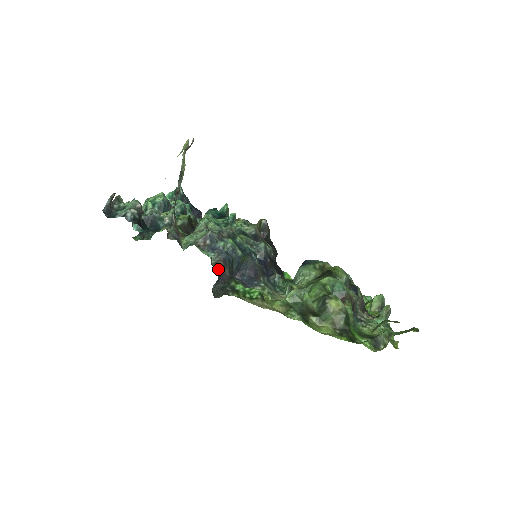
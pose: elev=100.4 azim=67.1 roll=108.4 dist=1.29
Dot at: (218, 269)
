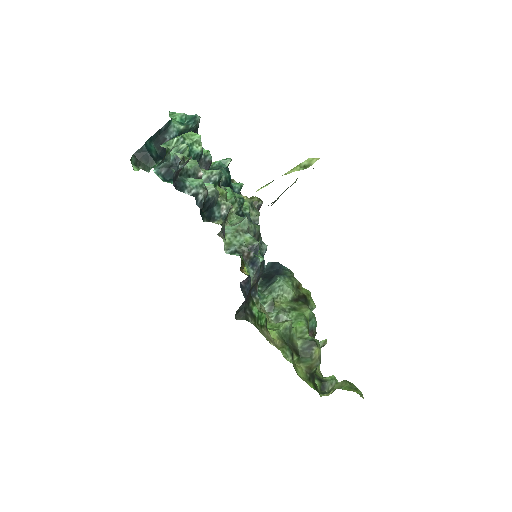
Dot at: (250, 289)
